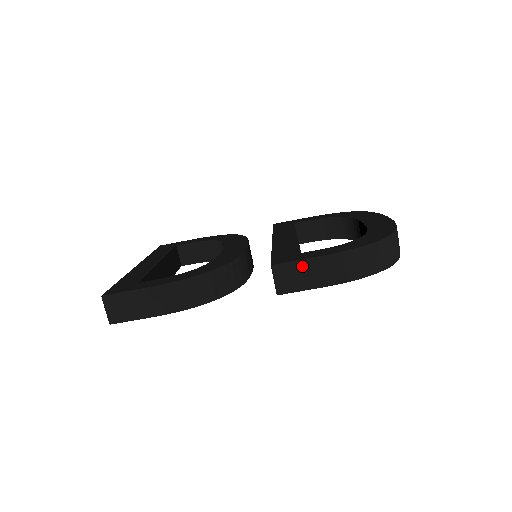
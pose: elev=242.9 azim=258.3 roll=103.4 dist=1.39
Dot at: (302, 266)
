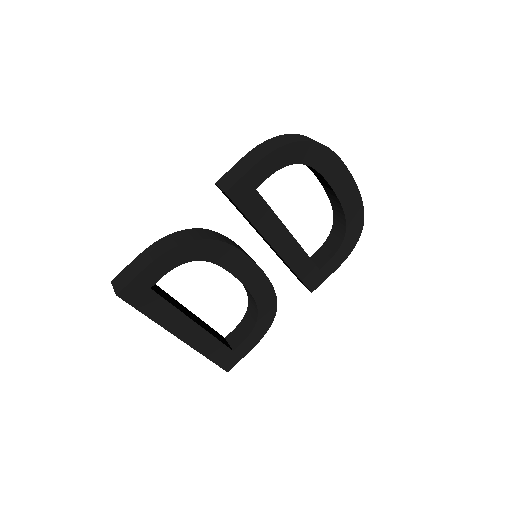
Dot at: (235, 169)
